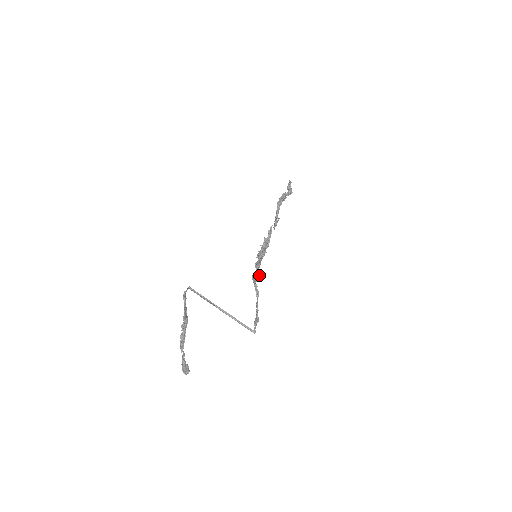
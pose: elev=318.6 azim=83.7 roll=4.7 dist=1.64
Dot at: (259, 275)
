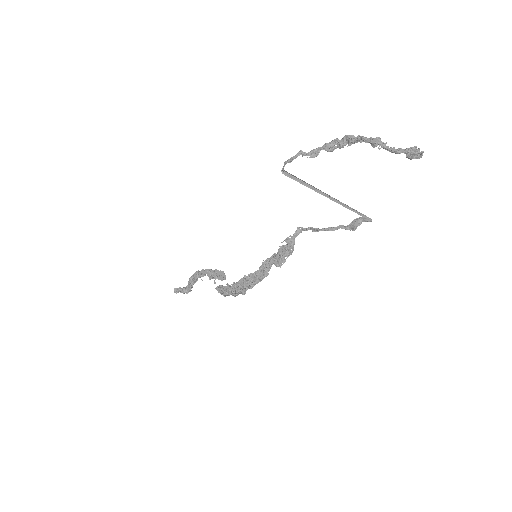
Dot at: (284, 255)
